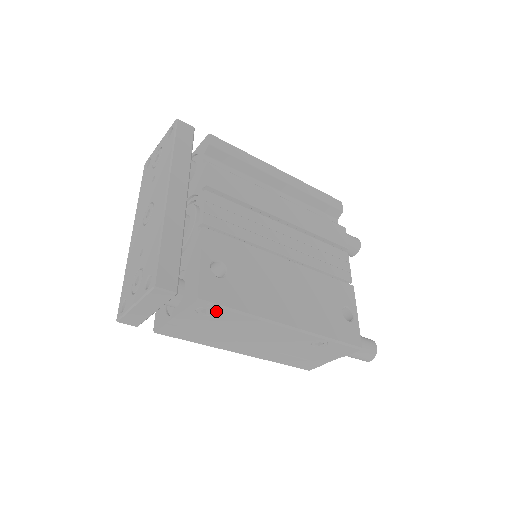
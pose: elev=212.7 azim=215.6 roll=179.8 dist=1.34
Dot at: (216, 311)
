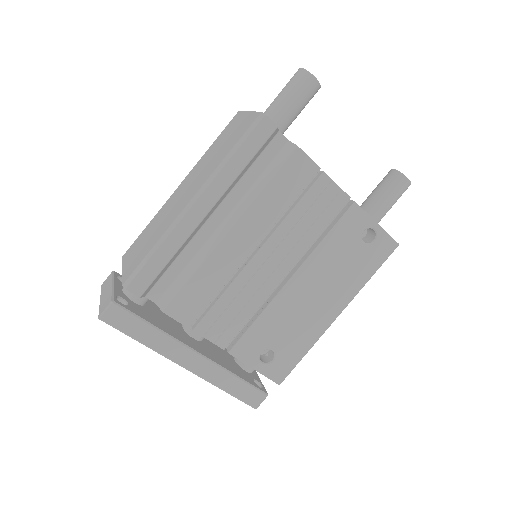
Dot at: occluded
